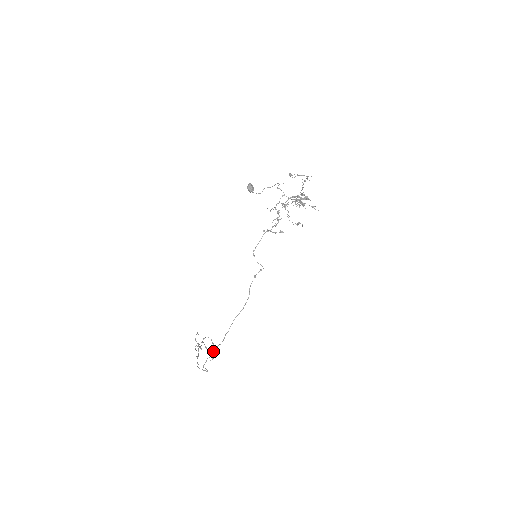
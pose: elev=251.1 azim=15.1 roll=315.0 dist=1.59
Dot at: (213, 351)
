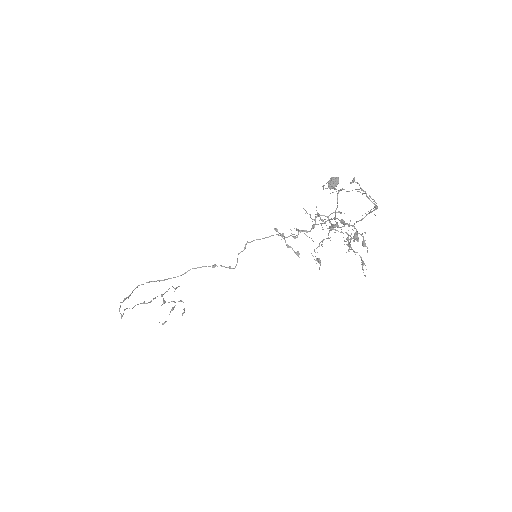
Dot at: (124, 299)
